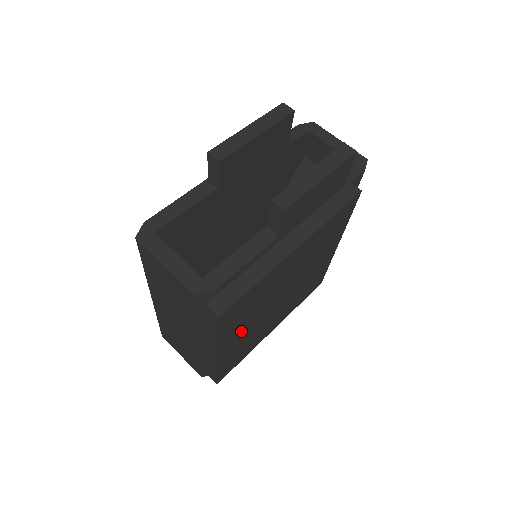
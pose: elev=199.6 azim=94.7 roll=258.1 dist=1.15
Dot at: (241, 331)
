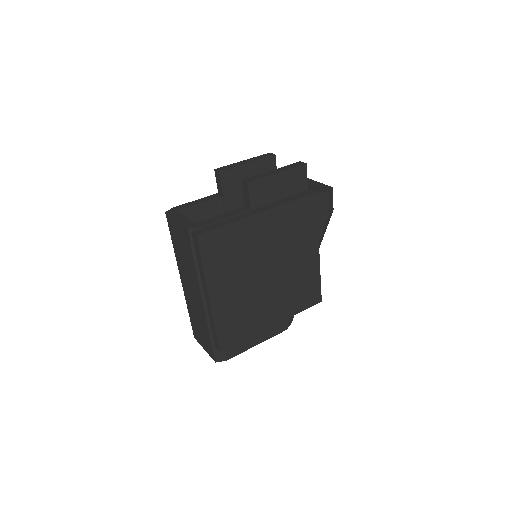
Dot at: (228, 283)
